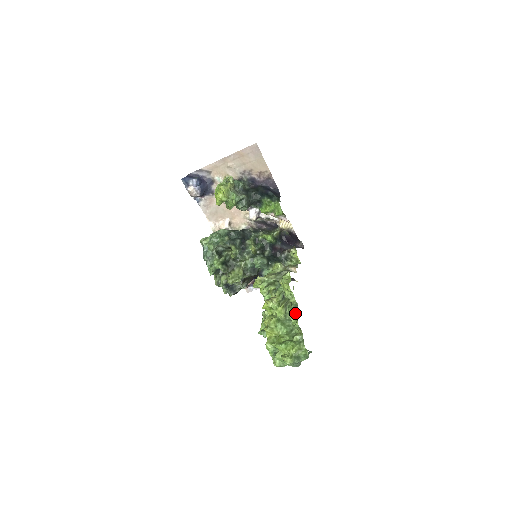
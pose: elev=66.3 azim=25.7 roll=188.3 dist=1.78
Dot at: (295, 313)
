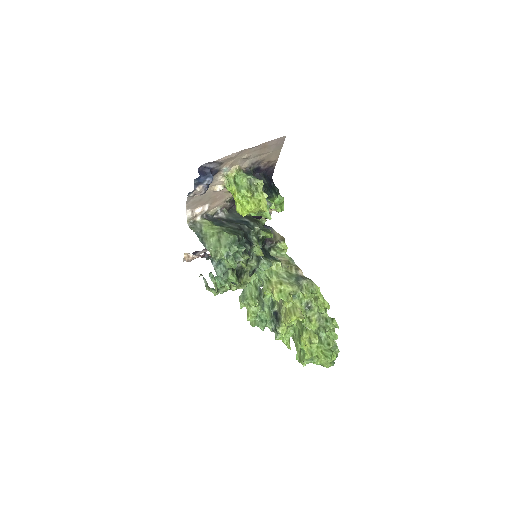
Dot at: (334, 328)
